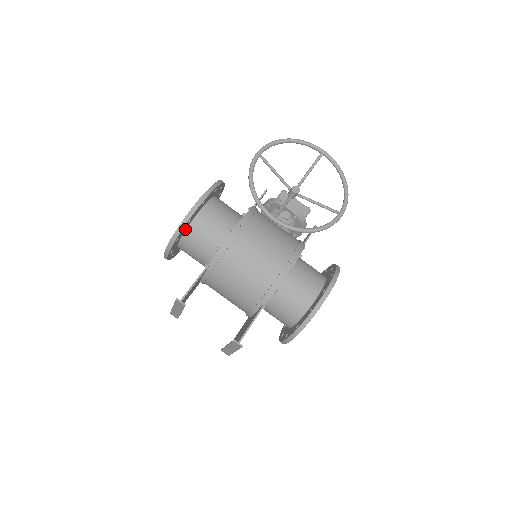
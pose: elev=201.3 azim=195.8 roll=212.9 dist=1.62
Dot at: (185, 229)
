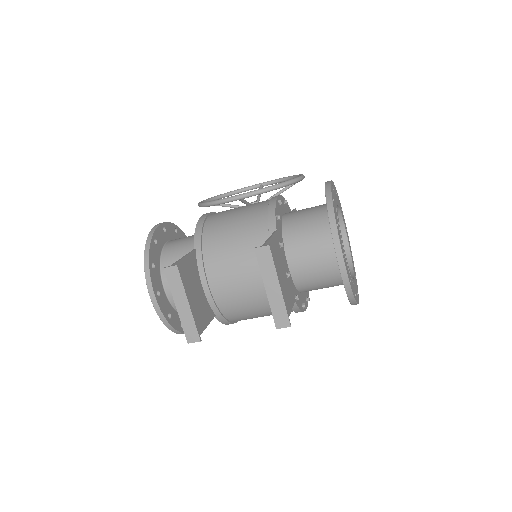
Dot at: (159, 259)
